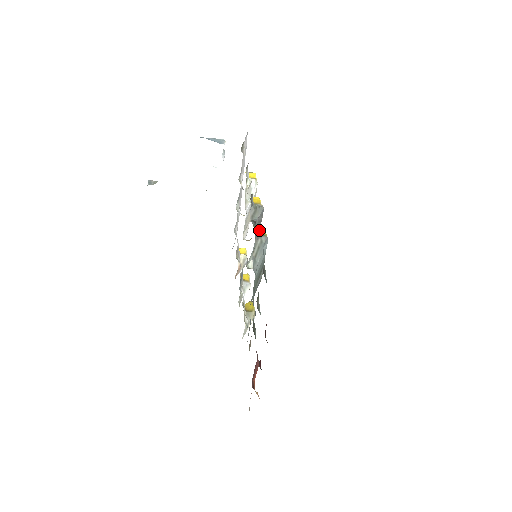
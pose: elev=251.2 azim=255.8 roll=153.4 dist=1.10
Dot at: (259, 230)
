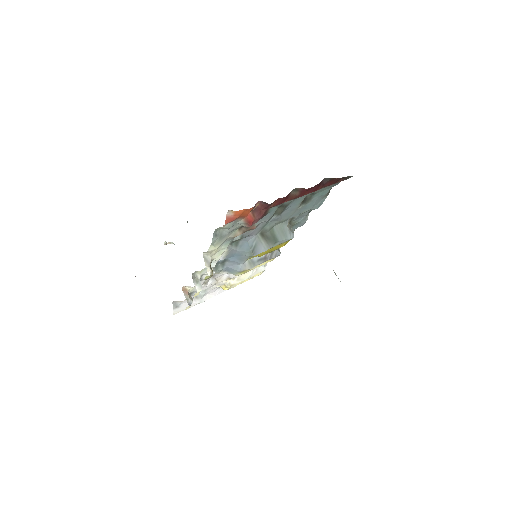
Dot at: occluded
